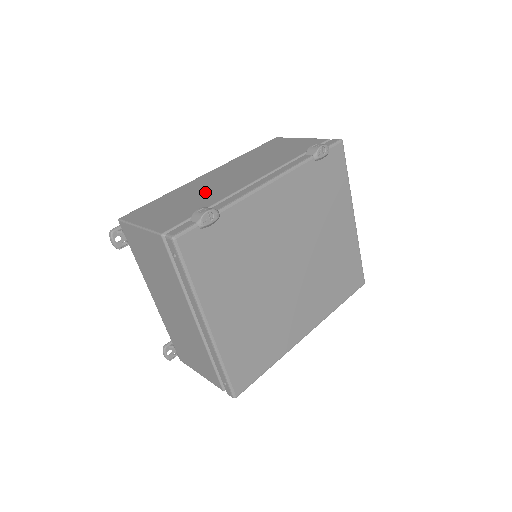
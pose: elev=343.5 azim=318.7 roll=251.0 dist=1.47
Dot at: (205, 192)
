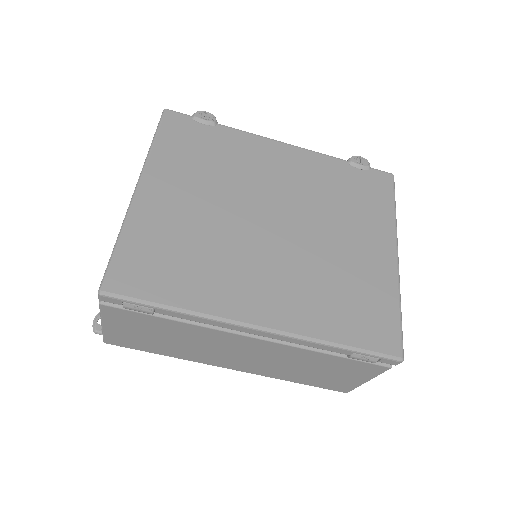
Dot at: occluded
